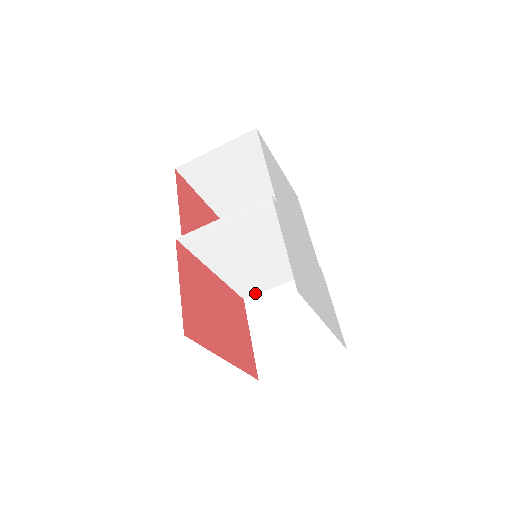
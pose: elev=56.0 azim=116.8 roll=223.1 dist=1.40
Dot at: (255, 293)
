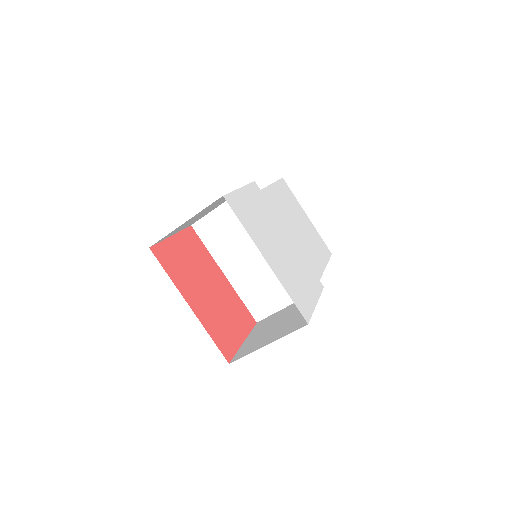
Dot at: (266, 315)
